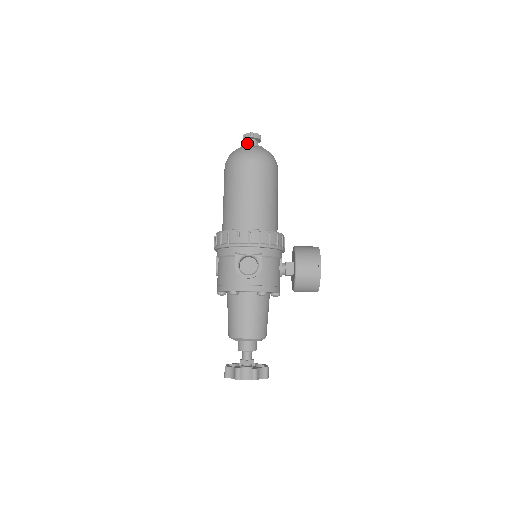
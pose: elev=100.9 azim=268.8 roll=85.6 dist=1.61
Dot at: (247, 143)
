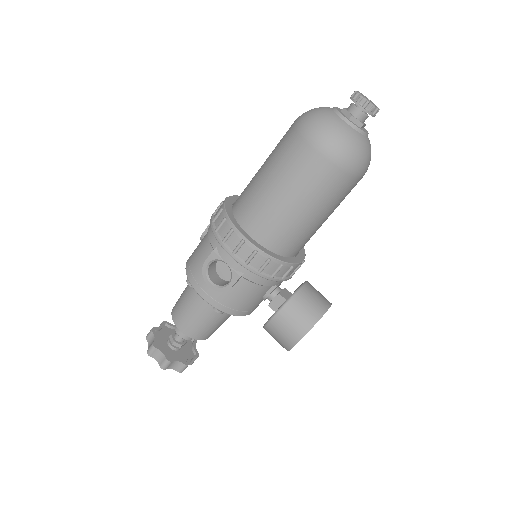
Dot at: (349, 108)
